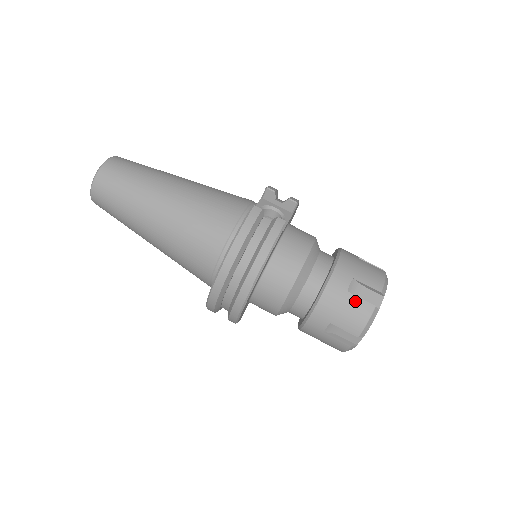
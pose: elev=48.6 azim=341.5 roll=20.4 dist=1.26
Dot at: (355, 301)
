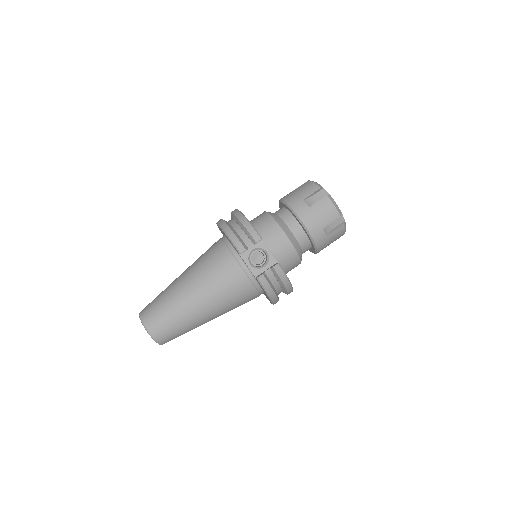
Dot at: (334, 234)
